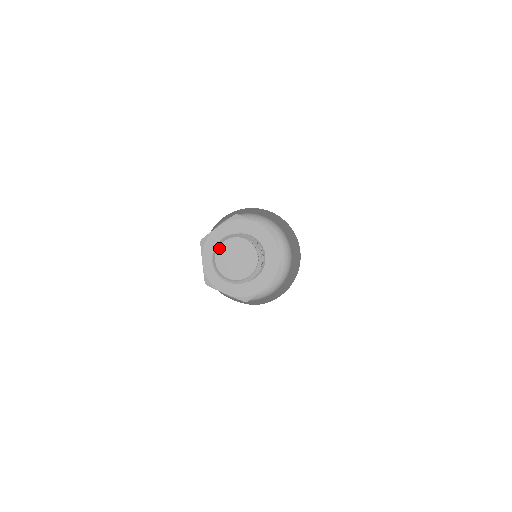
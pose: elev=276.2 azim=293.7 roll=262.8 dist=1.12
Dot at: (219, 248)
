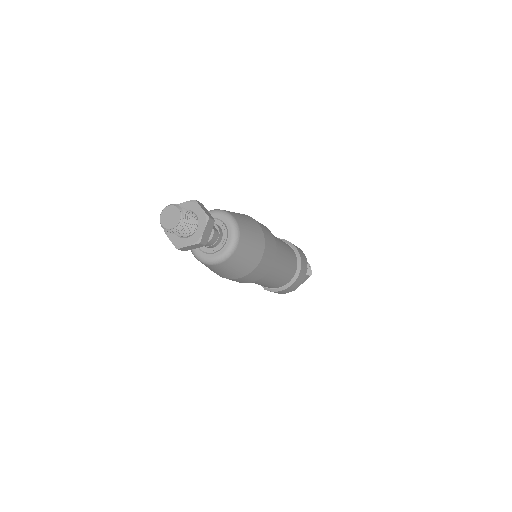
Dot at: (166, 208)
